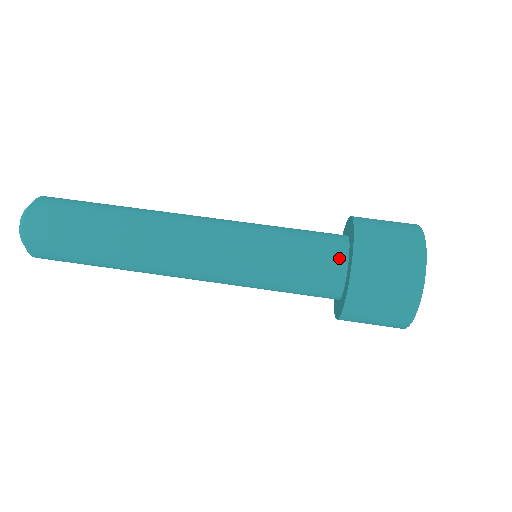
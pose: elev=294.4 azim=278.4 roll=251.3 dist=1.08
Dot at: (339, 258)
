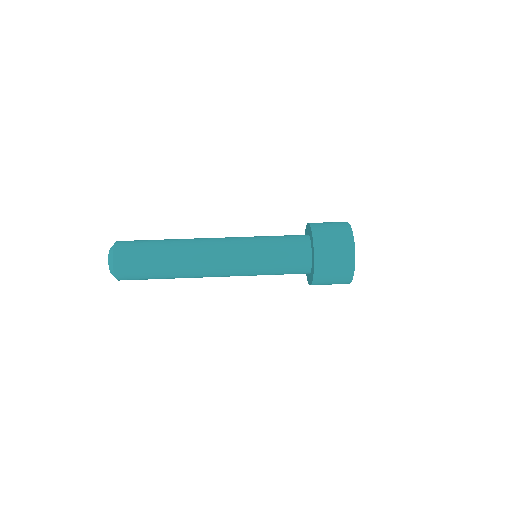
Dot at: (306, 259)
